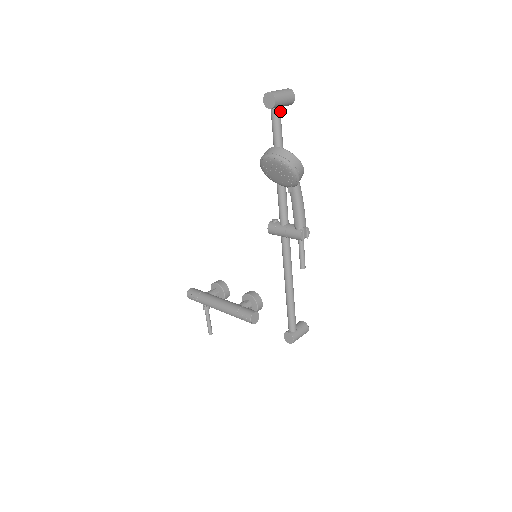
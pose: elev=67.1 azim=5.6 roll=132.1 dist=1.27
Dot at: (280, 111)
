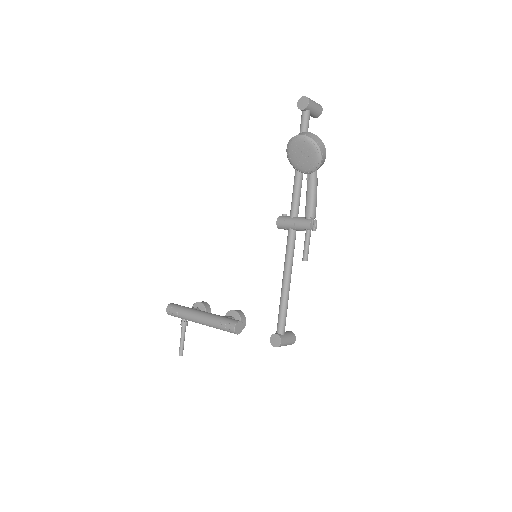
Dot at: occluded
